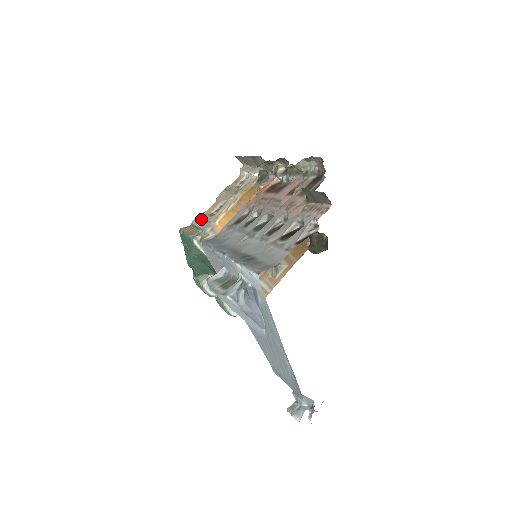
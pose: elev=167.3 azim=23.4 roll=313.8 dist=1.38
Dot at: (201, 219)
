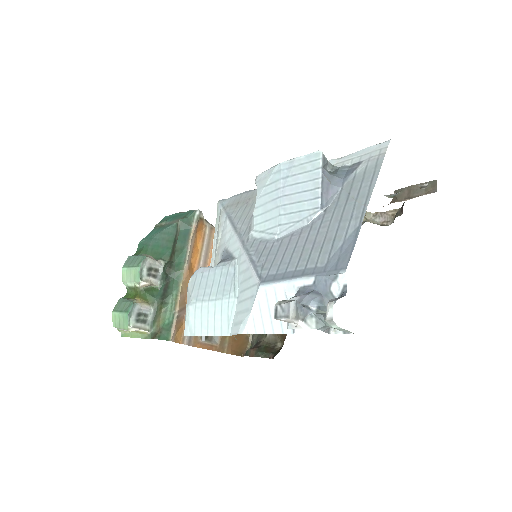
Dot at: occluded
